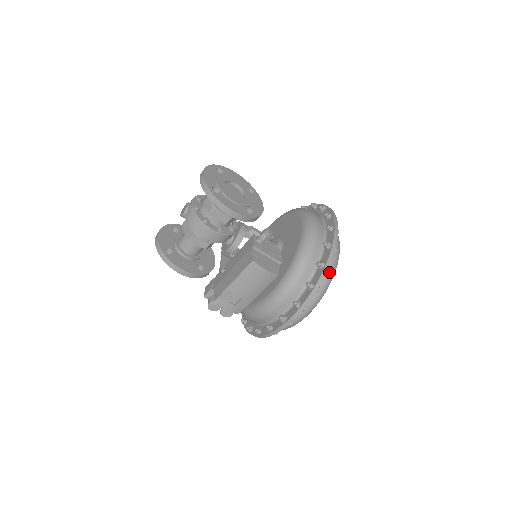
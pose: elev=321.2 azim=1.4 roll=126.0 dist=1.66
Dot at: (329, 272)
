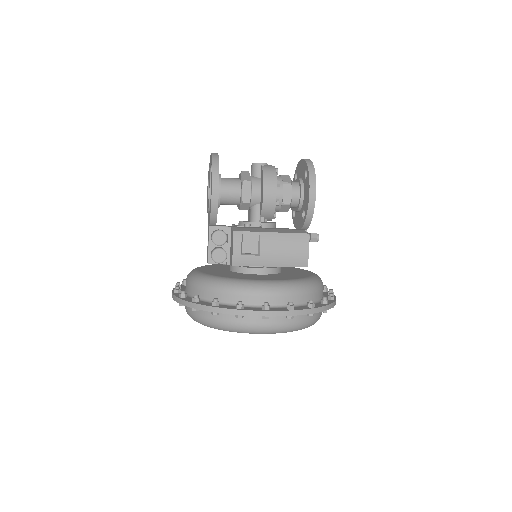
Dot at: (316, 317)
